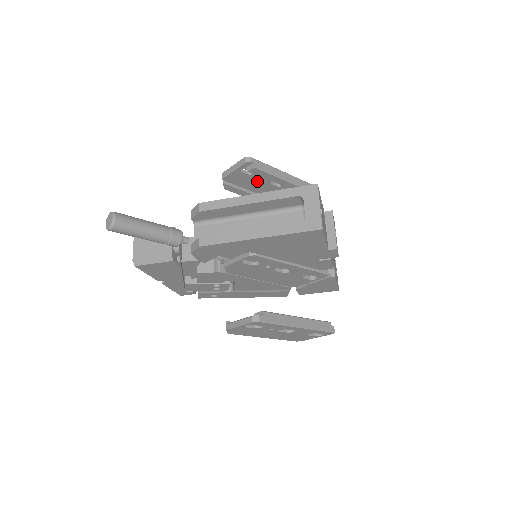
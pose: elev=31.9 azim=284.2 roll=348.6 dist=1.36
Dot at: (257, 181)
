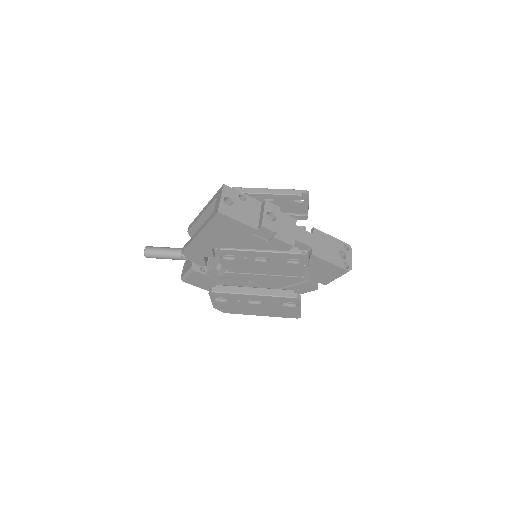
Dot at: occluded
